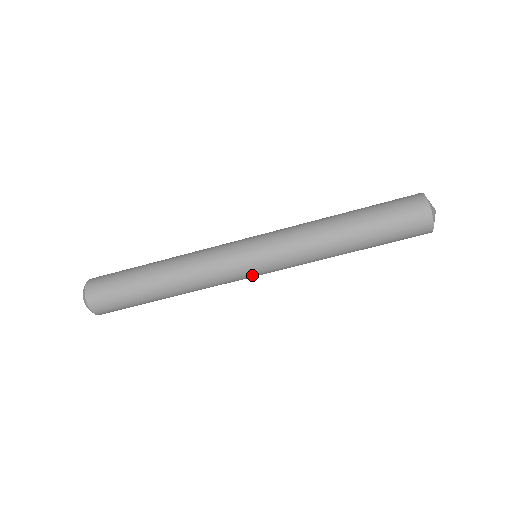
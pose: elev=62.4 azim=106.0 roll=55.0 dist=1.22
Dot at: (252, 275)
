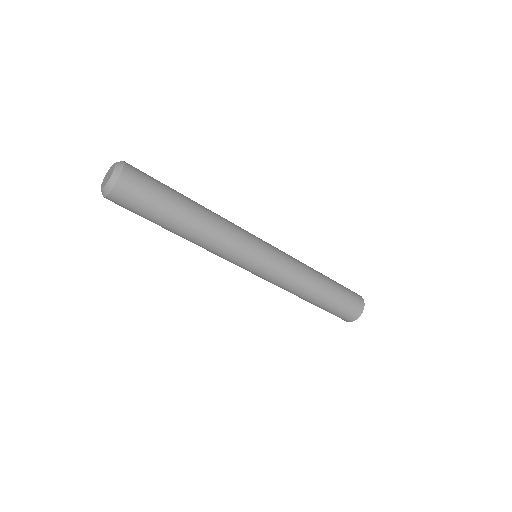
Dot at: (247, 269)
